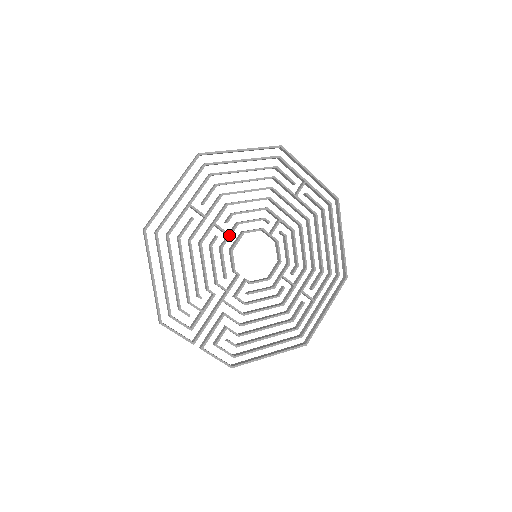
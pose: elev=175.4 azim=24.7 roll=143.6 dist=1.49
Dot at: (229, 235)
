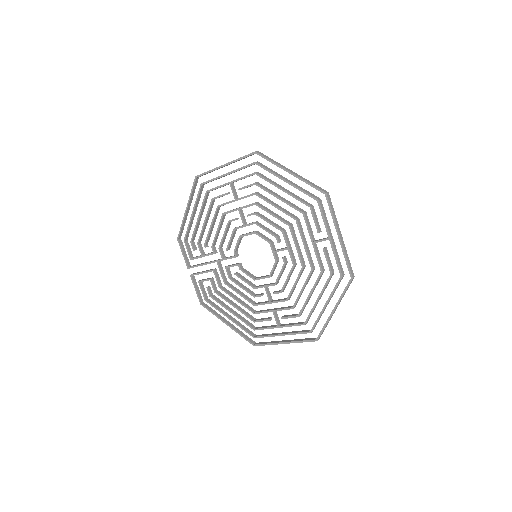
Dot at: (244, 225)
